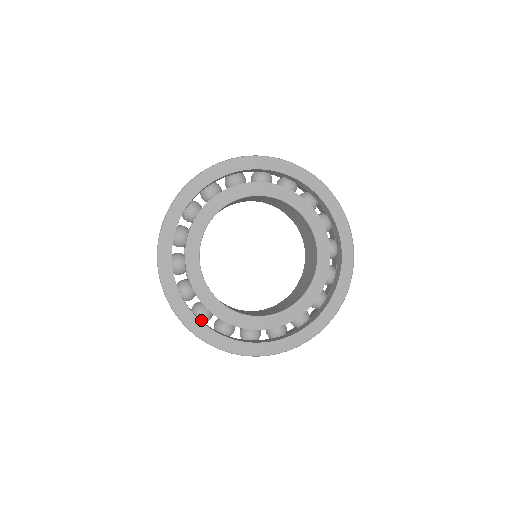
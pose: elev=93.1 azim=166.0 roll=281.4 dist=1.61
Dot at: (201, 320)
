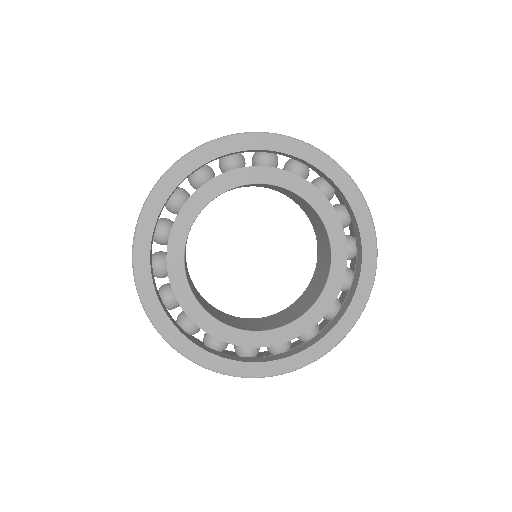
Dot at: (217, 350)
